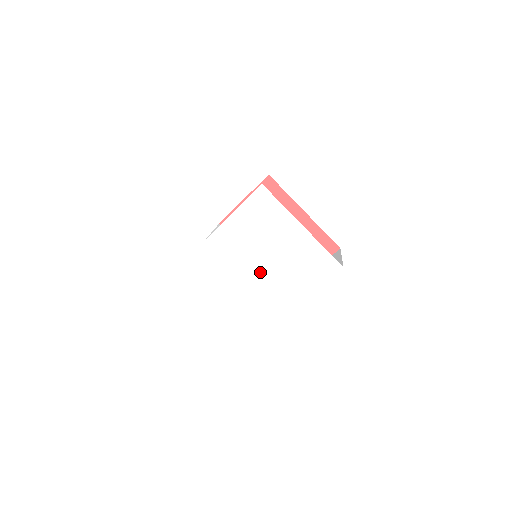
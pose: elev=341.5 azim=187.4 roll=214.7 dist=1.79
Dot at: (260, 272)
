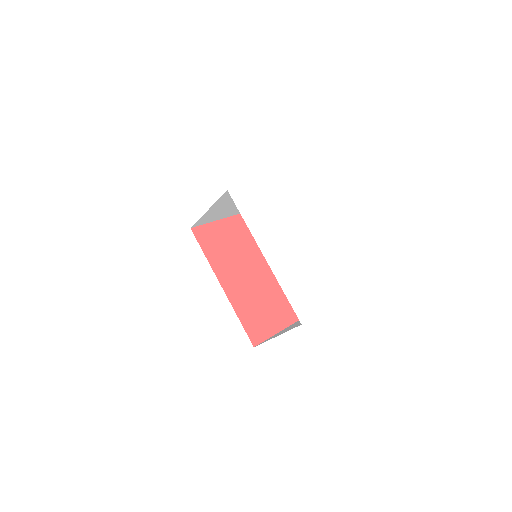
Dot at: (280, 256)
